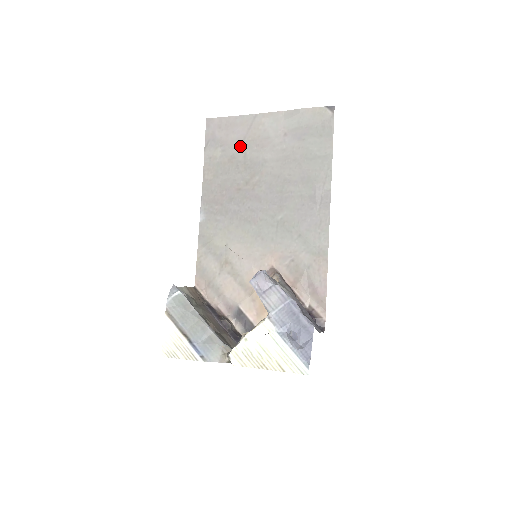
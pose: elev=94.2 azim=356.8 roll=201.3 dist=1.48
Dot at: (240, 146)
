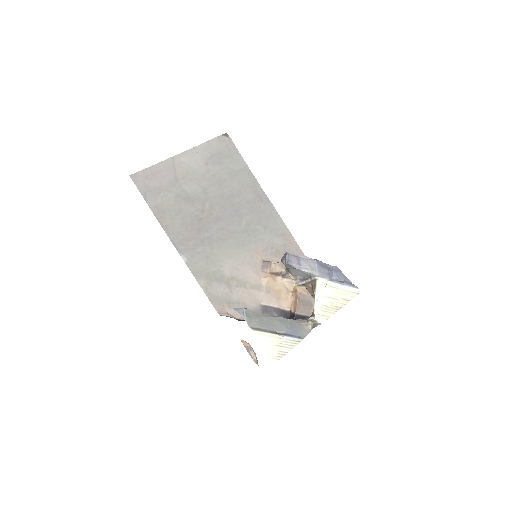
Dot at: (177, 186)
